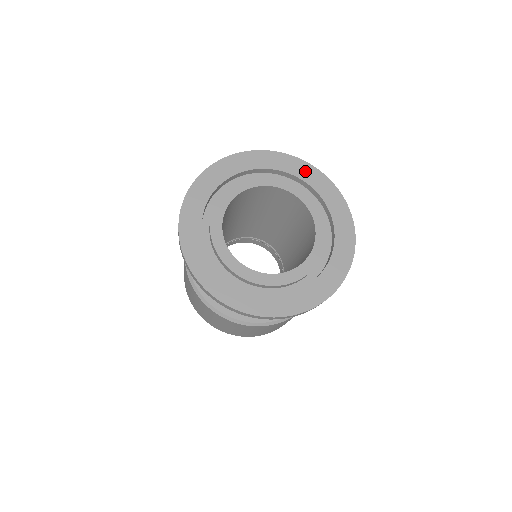
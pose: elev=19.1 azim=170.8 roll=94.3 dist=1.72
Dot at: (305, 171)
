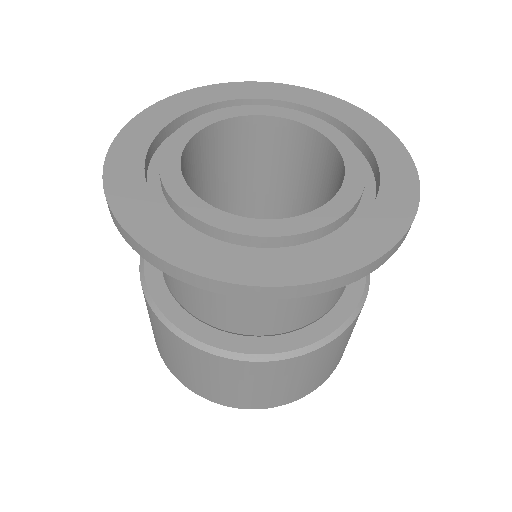
Dot at: (376, 133)
